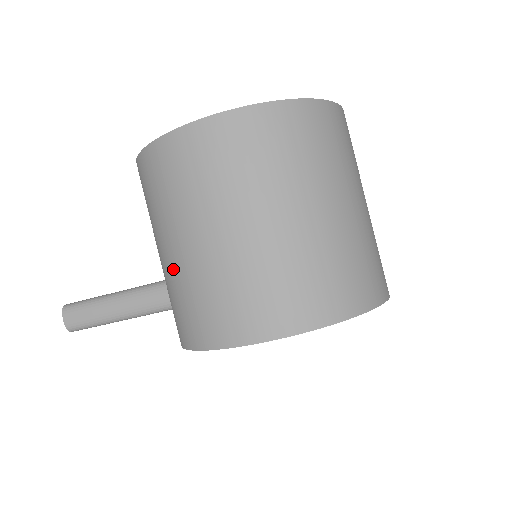
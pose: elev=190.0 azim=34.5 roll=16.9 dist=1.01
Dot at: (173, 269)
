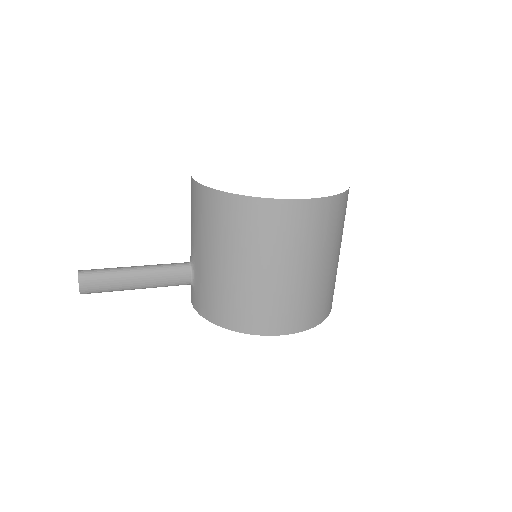
Dot at: (238, 281)
